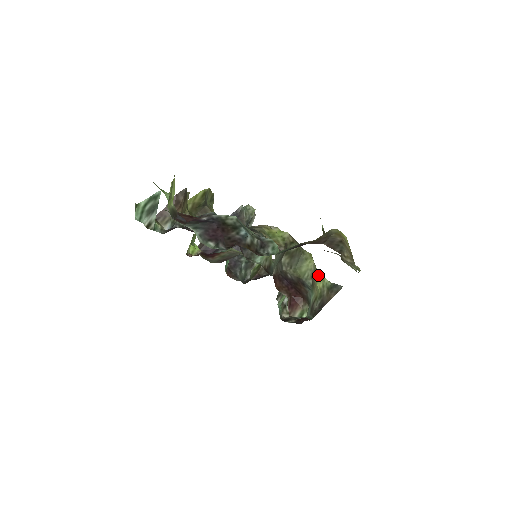
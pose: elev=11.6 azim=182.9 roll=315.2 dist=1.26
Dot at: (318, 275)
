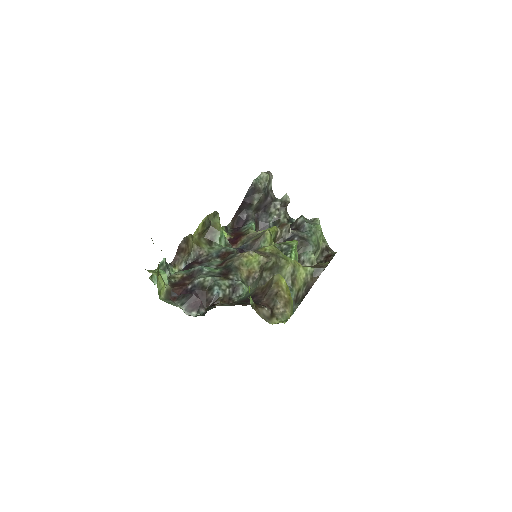
Dot at: (300, 268)
